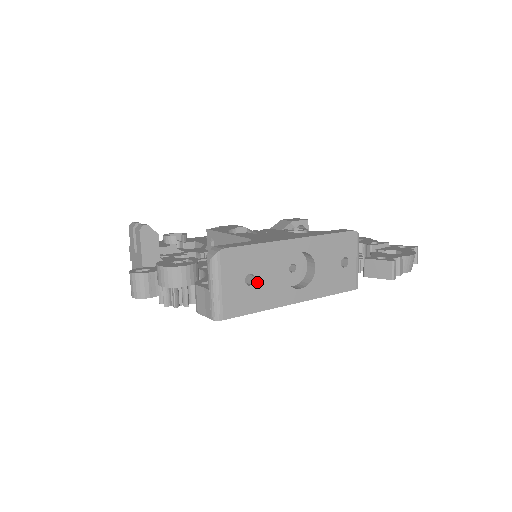
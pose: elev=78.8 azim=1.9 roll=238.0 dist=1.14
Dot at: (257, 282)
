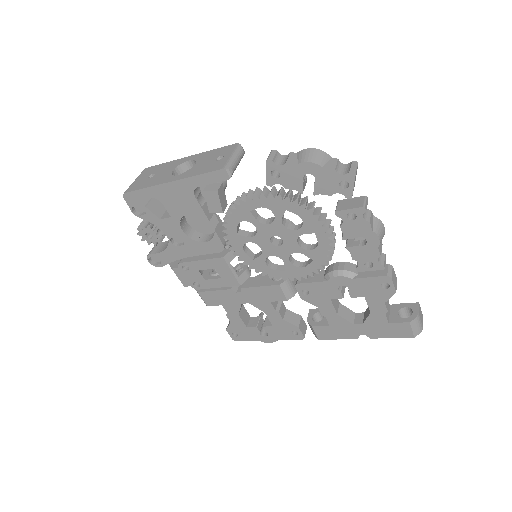
Dot at: (154, 176)
